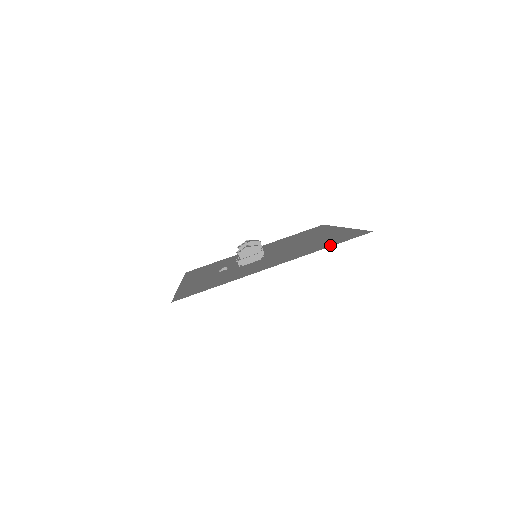
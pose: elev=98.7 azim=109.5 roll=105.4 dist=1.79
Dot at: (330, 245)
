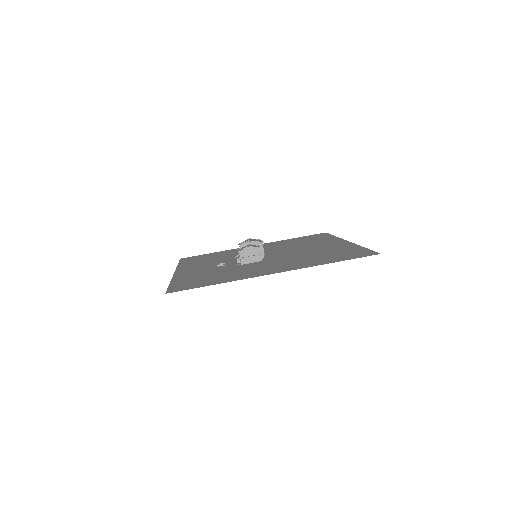
Dot at: (335, 260)
